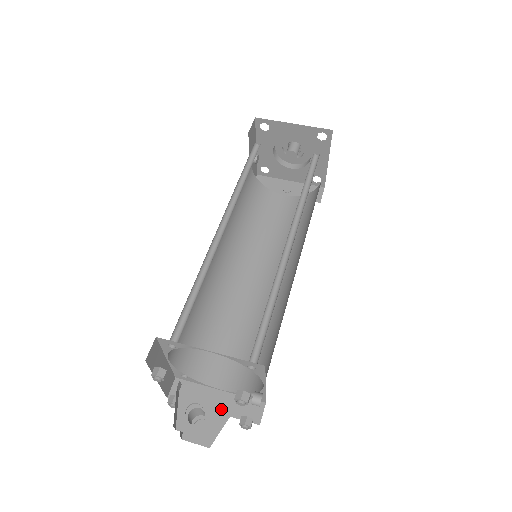
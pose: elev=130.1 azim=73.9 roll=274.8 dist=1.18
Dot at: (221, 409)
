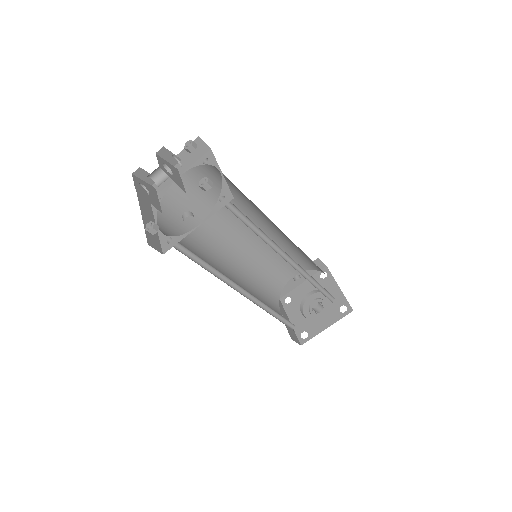
Dot at: (179, 185)
